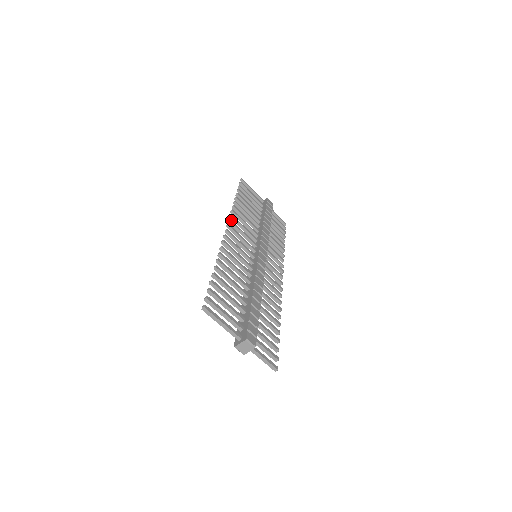
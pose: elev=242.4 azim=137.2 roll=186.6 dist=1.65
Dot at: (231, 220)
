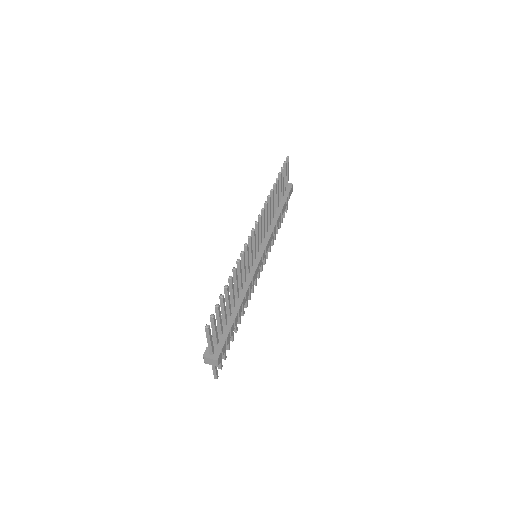
Dot at: occluded
